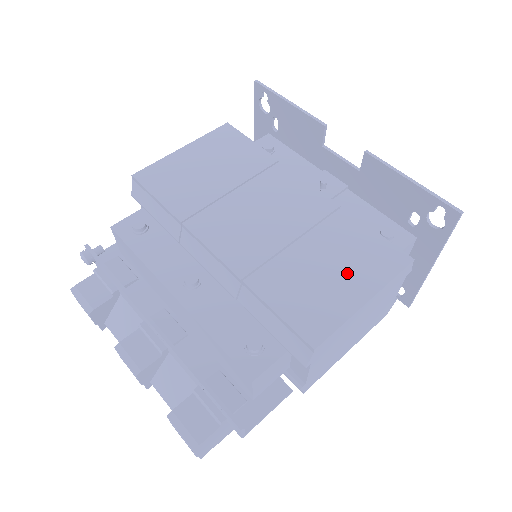
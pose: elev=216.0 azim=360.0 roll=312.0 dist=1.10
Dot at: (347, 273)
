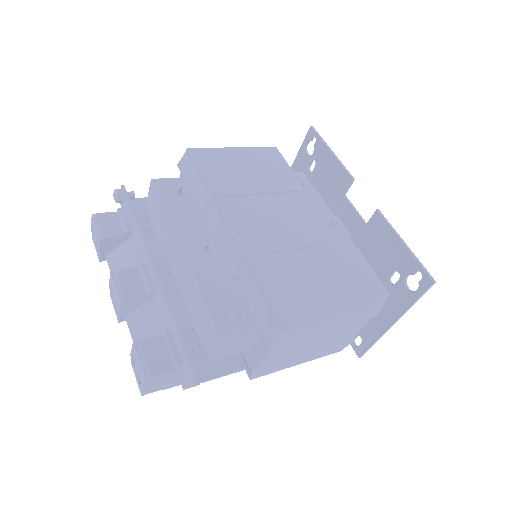
Dot at: (330, 289)
